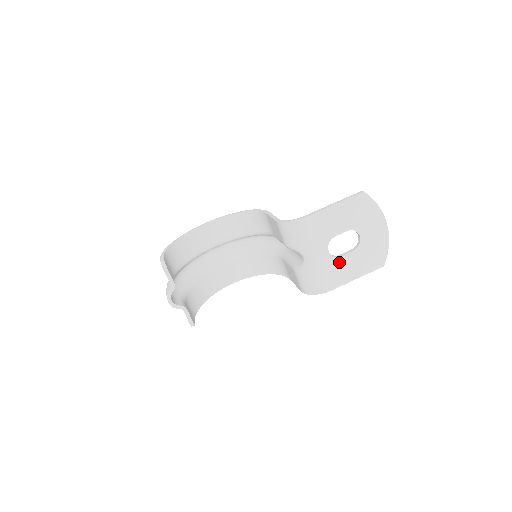
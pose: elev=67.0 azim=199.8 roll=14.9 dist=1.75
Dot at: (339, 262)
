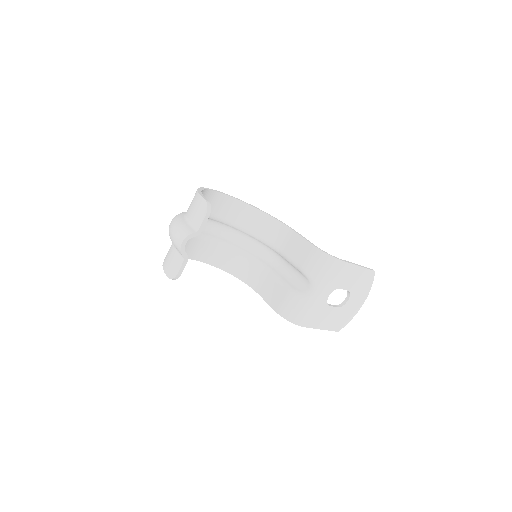
Dot at: (325, 309)
